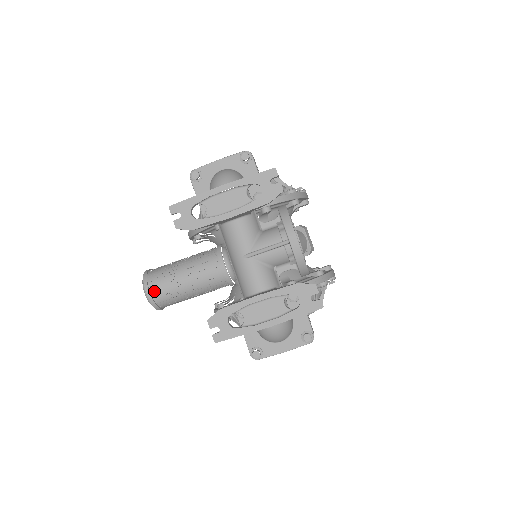
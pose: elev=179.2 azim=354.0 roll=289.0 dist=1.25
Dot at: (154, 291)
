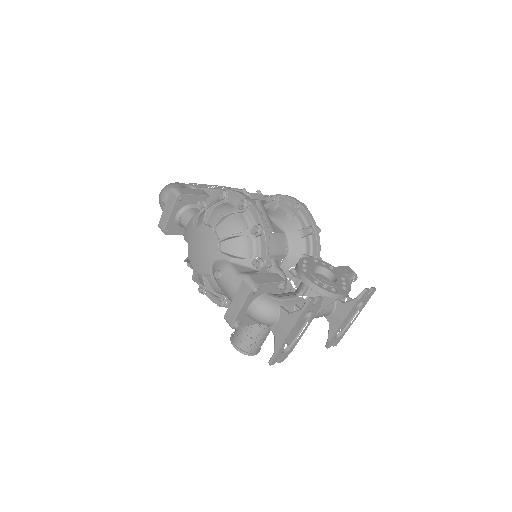
Dot at: (257, 350)
